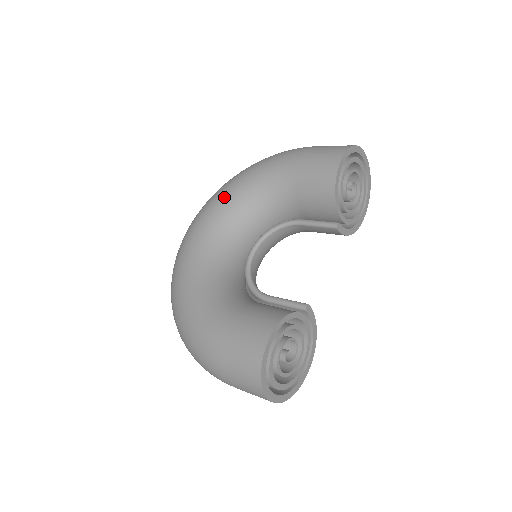
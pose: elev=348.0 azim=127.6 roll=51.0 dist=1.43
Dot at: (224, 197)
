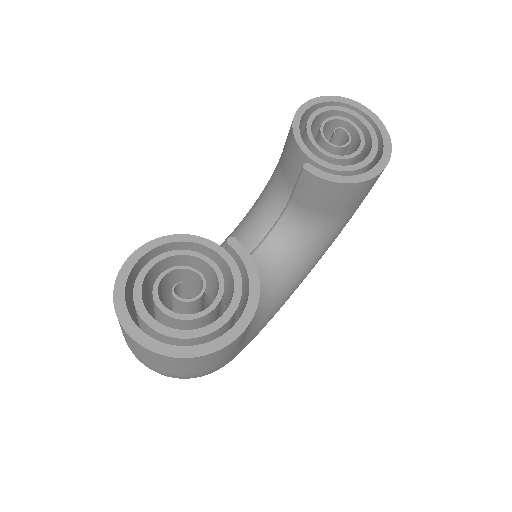
Dot at: occluded
